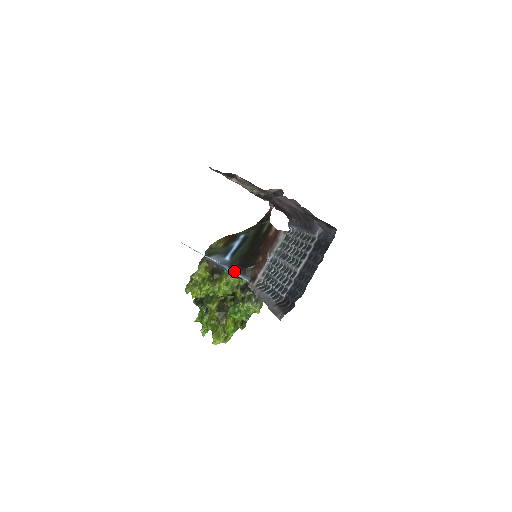
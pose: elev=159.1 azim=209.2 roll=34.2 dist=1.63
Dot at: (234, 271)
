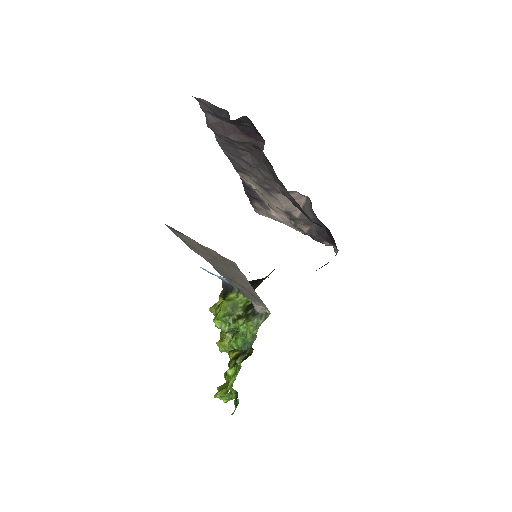
Dot at: occluded
